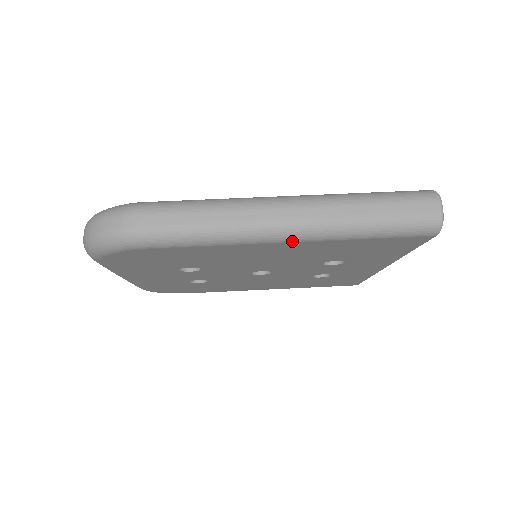
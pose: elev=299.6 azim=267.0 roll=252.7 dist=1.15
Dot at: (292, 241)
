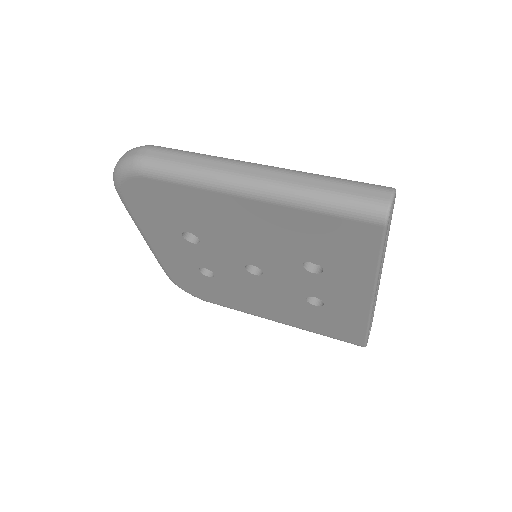
Dot at: (254, 198)
